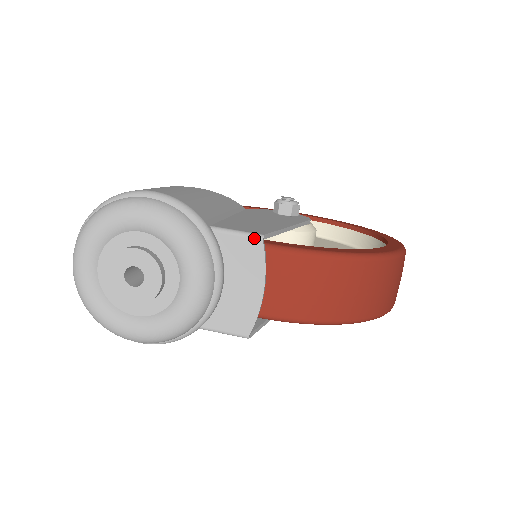
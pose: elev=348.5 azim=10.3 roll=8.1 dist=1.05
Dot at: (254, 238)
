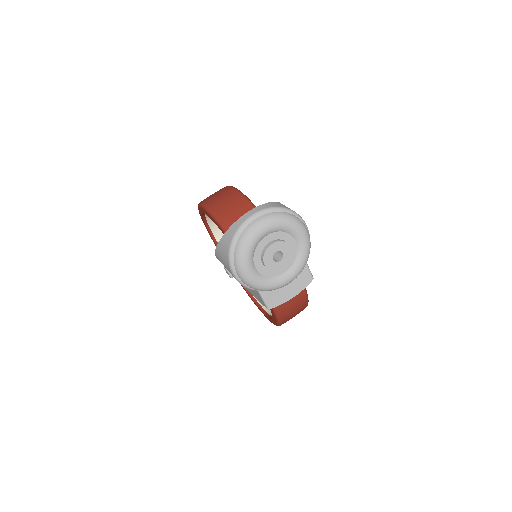
Dot at: (312, 277)
